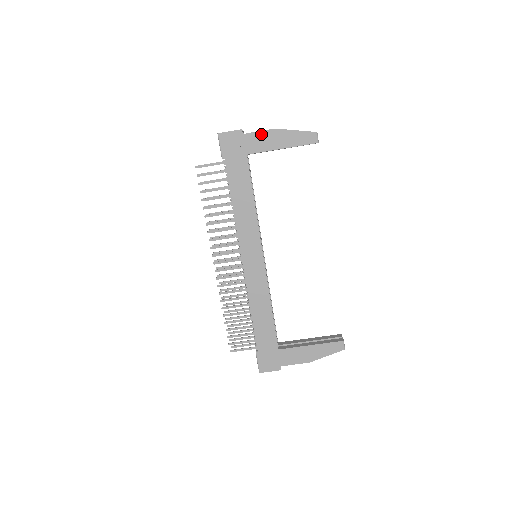
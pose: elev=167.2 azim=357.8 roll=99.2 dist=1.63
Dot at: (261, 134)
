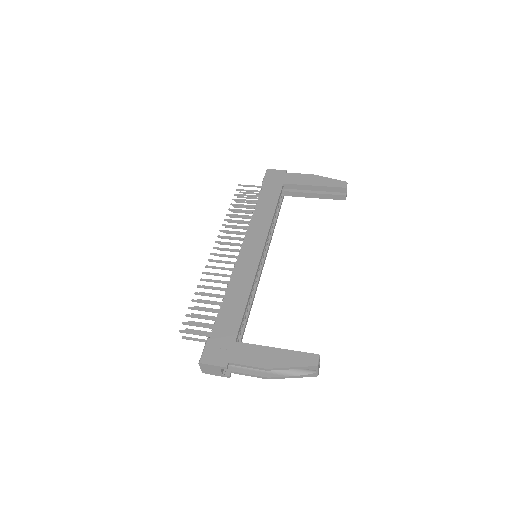
Dot at: (300, 175)
